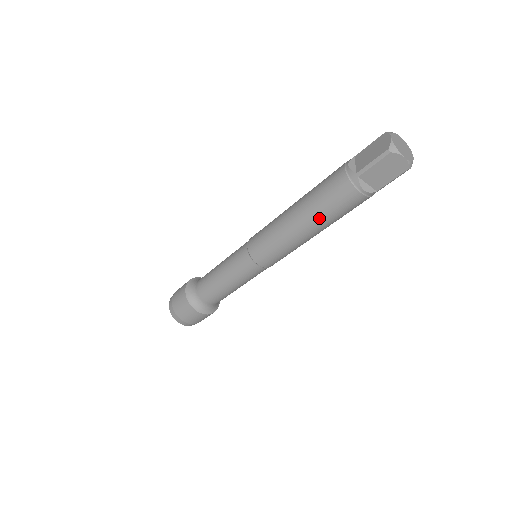
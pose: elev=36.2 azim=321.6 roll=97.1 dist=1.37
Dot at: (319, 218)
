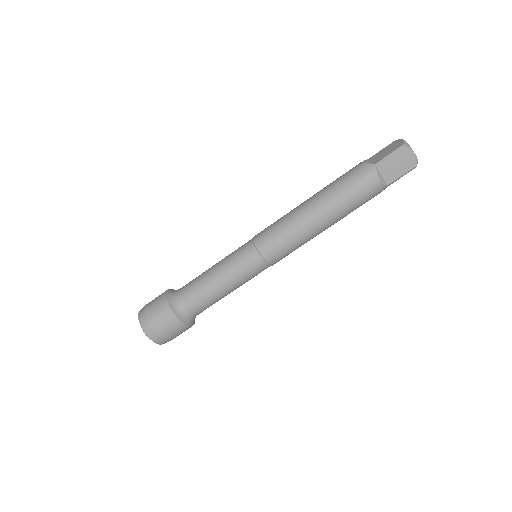
Dot at: (335, 205)
